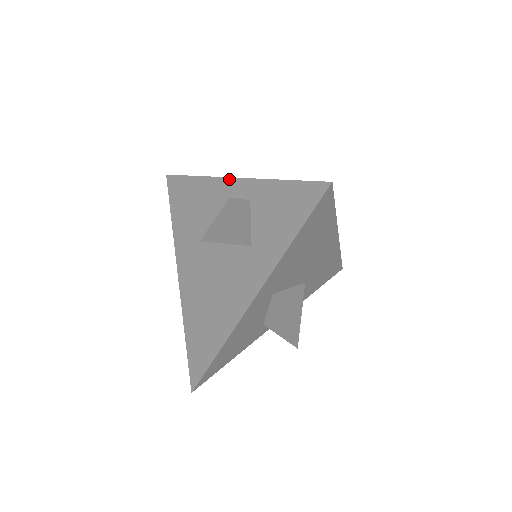
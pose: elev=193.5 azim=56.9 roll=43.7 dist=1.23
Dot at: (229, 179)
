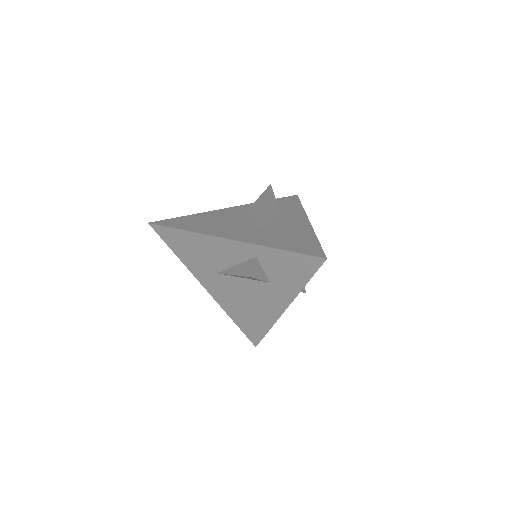
Dot at: (227, 240)
